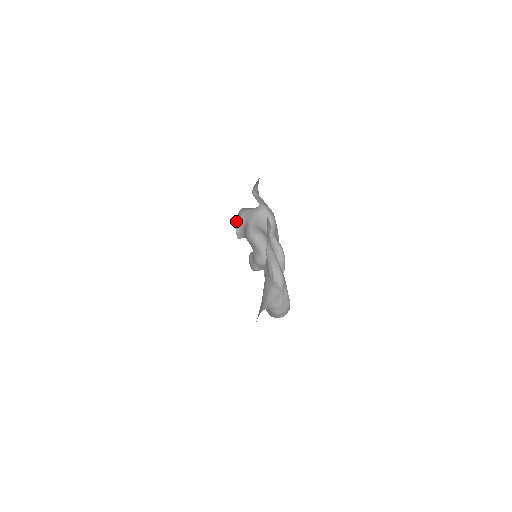
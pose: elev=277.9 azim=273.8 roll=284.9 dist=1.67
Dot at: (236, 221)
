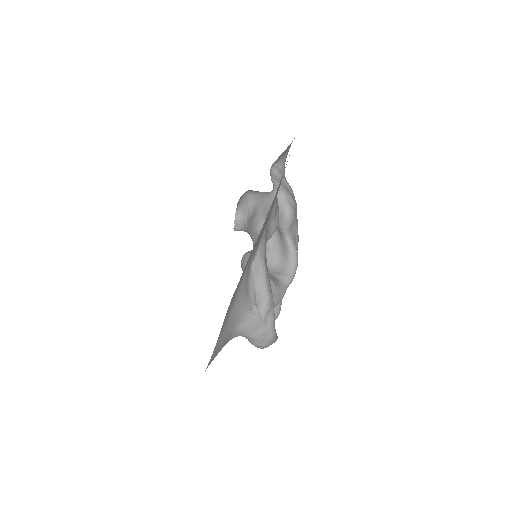
Dot at: (237, 205)
